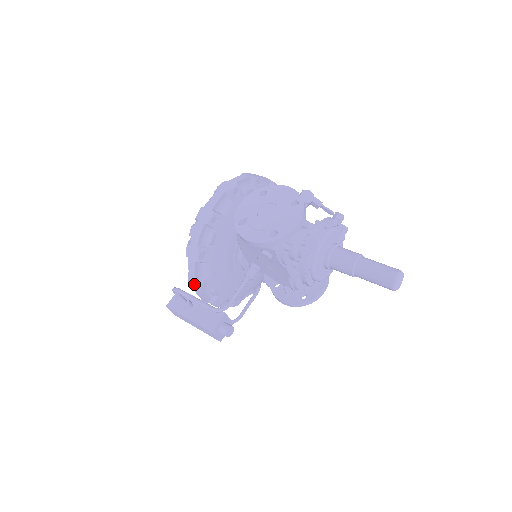
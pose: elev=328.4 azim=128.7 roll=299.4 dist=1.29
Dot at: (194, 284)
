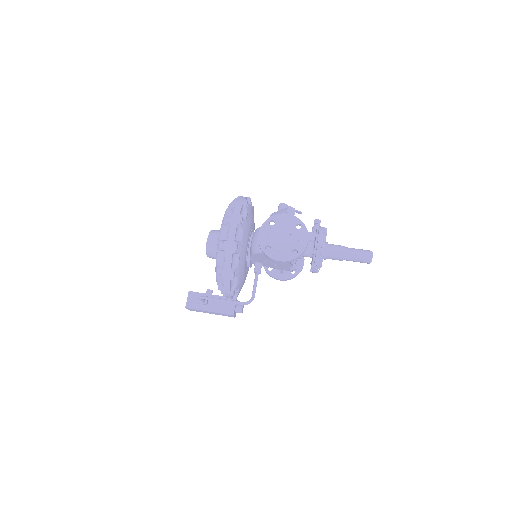
Dot at: (227, 292)
